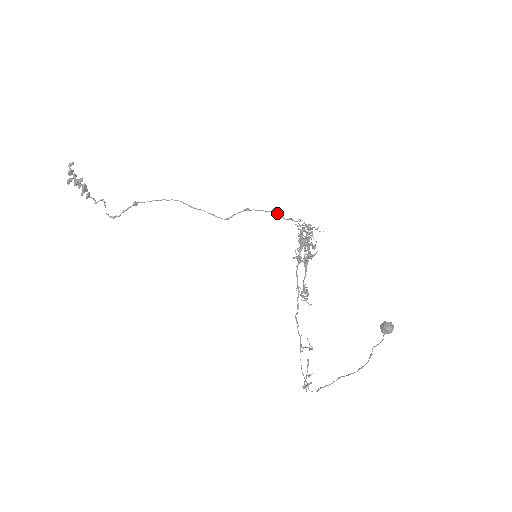
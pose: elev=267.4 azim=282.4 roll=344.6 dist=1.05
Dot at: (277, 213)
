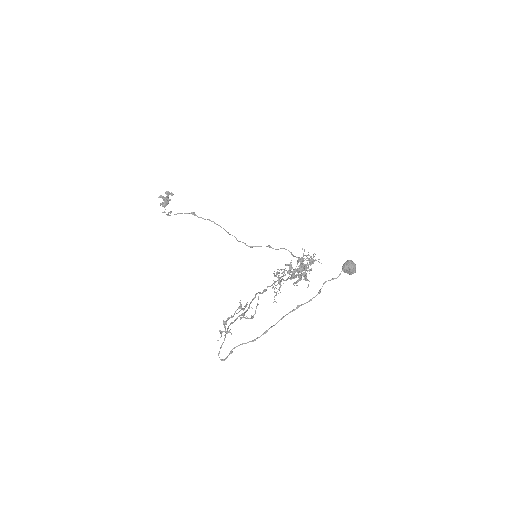
Dot at: (291, 252)
